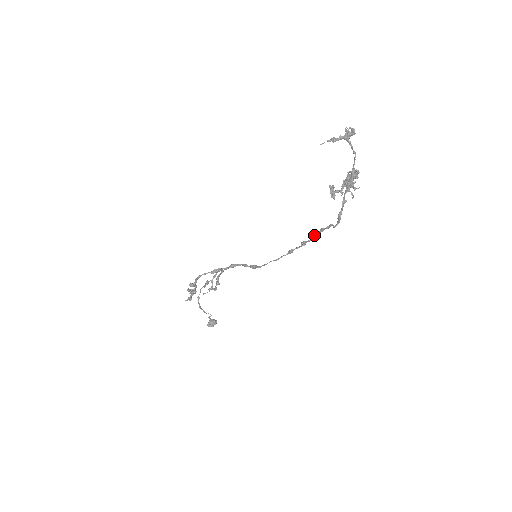
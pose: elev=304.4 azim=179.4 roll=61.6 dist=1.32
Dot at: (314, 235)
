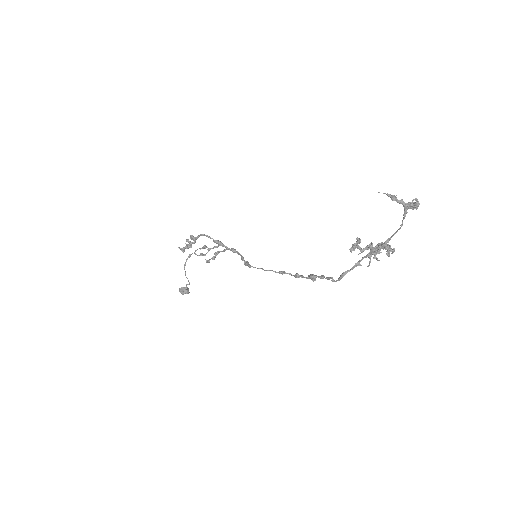
Dot at: (311, 275)
